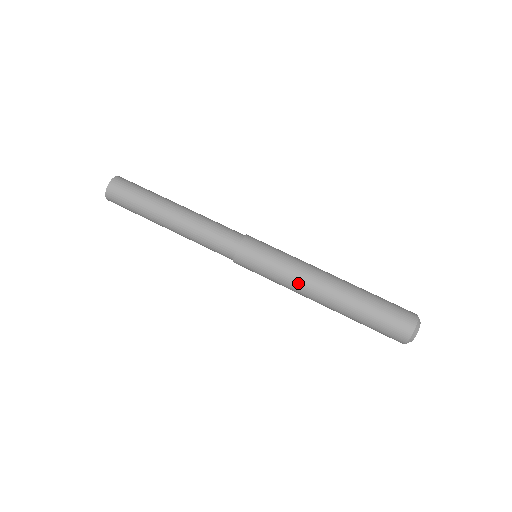
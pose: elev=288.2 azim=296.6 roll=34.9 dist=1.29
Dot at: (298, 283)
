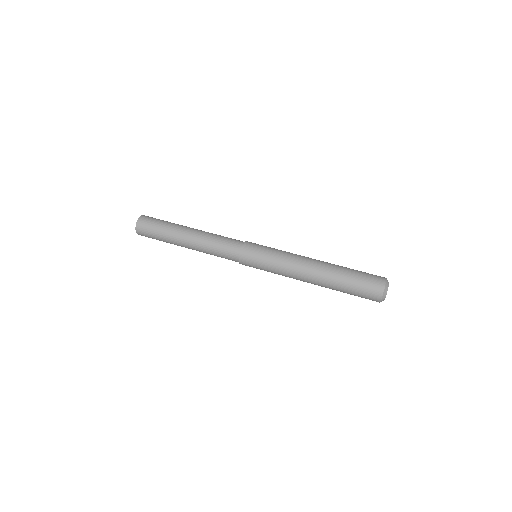
Dot at: (293, 260)
